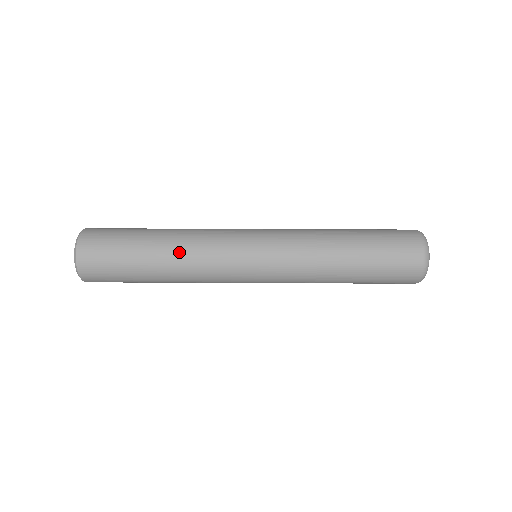
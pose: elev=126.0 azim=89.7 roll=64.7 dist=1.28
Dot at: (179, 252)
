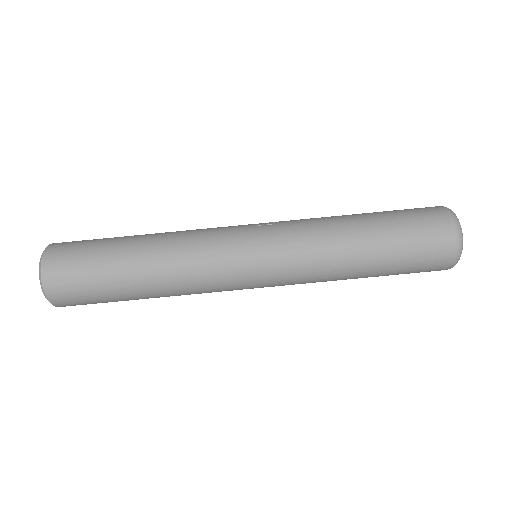
Dot at: (171, 294)
